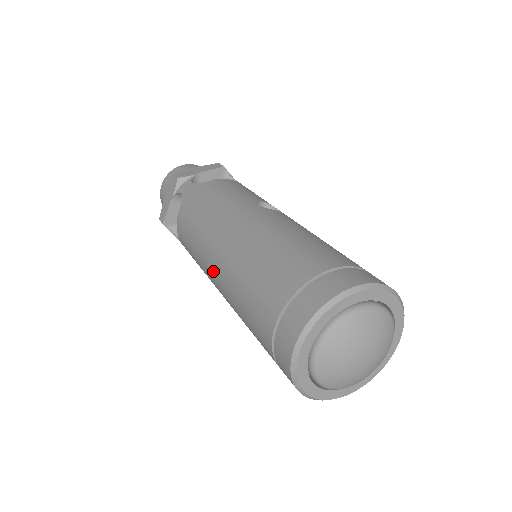
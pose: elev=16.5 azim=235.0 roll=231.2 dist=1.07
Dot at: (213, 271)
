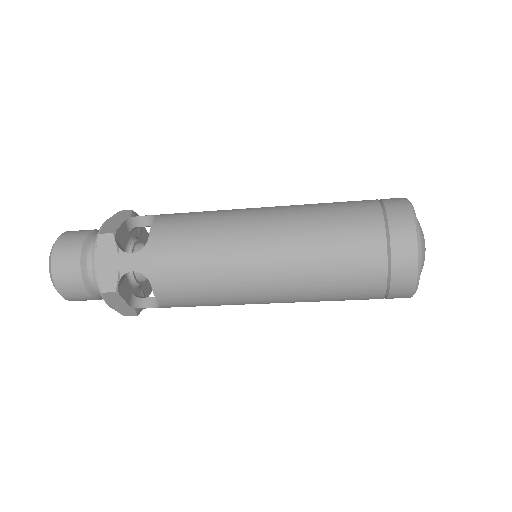
Dot at: (261, 222)
